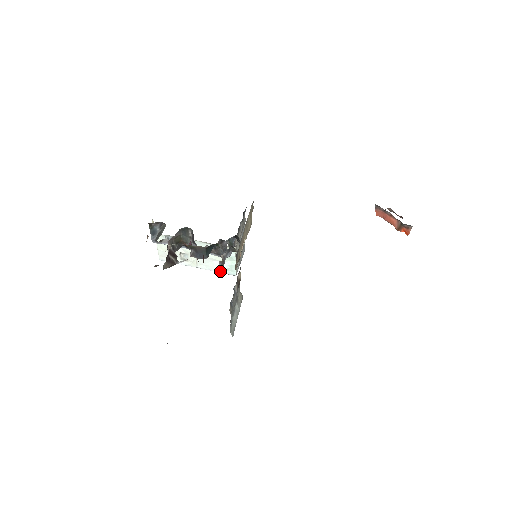
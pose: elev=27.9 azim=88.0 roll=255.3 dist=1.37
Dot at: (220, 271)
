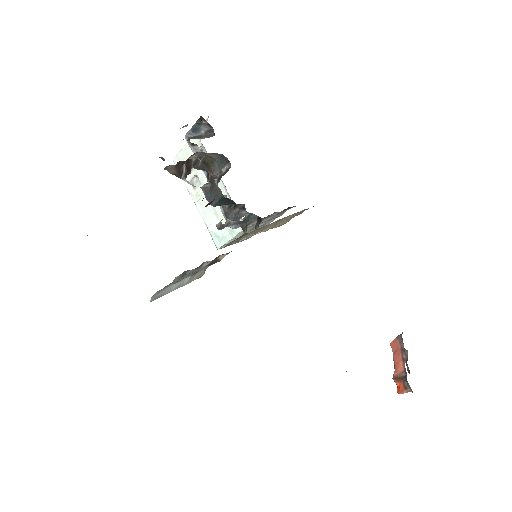
Dot at: (210, 230)
